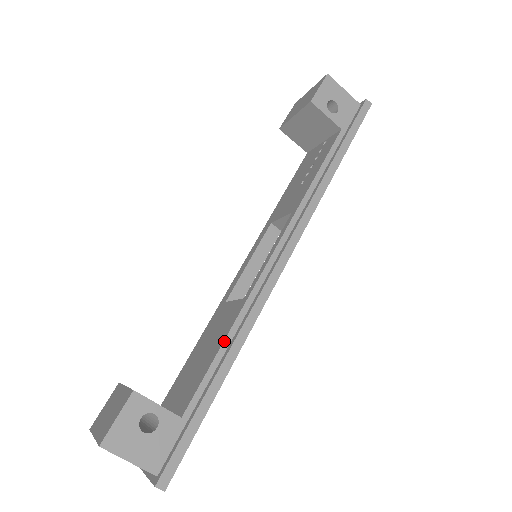
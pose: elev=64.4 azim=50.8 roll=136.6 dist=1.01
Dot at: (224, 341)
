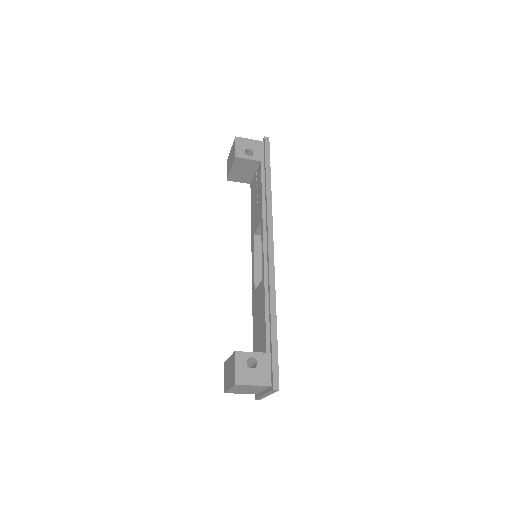
Dot at: (265, 305)
